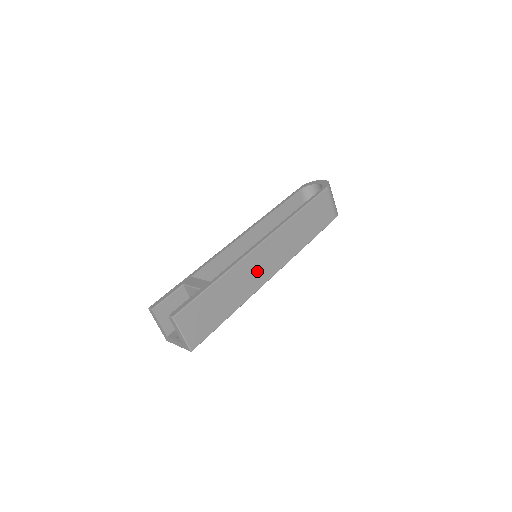
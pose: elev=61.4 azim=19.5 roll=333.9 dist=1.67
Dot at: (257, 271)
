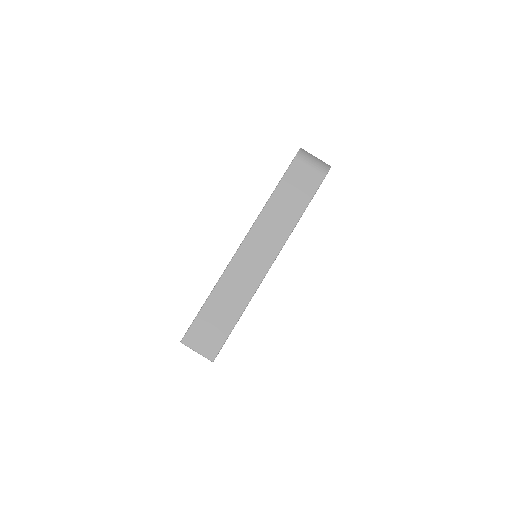
Dot at: (248, 271)
